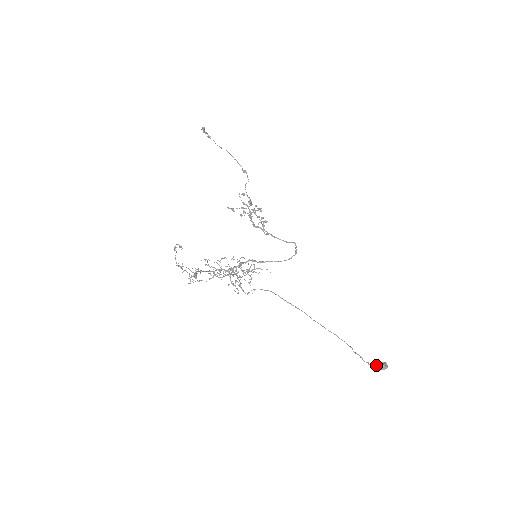
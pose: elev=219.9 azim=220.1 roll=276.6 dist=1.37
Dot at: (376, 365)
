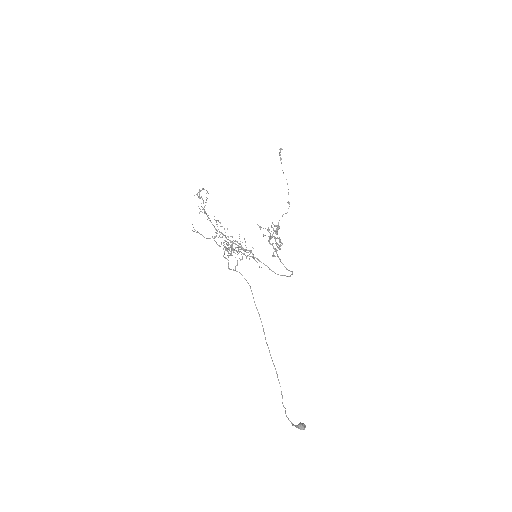
Dot at: occluded
